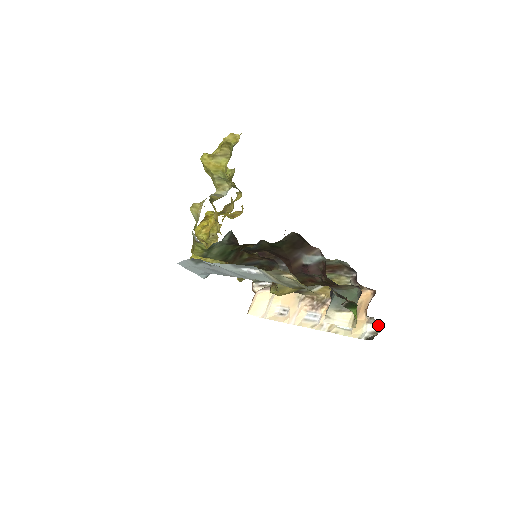
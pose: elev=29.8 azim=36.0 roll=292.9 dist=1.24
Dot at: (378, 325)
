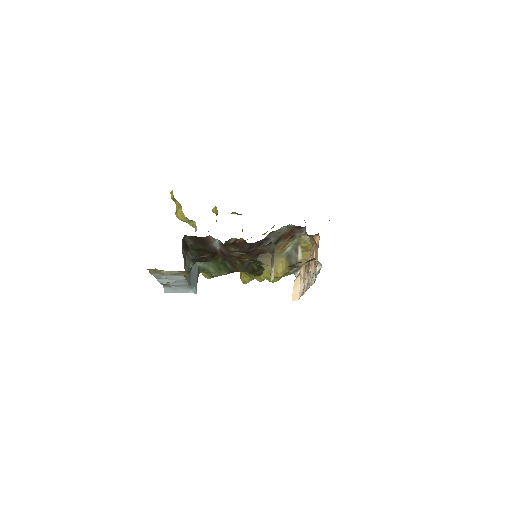
Dot at: (319, 263)
